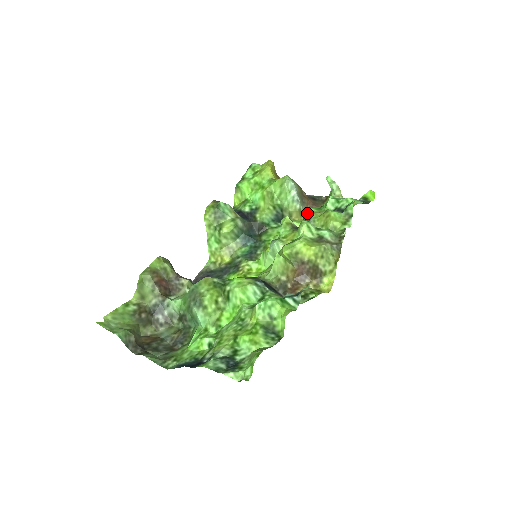
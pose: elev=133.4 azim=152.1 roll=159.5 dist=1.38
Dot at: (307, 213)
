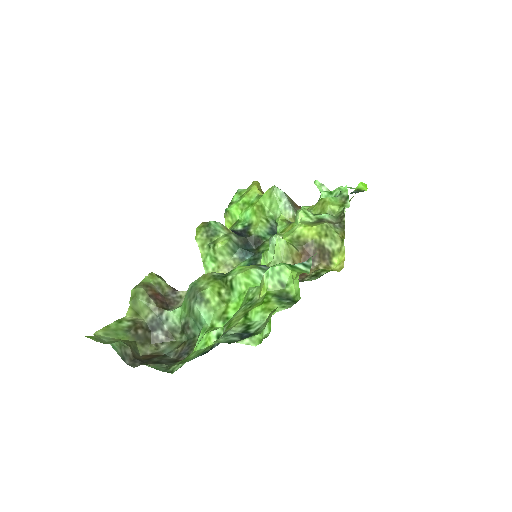
Dot at: occluded
